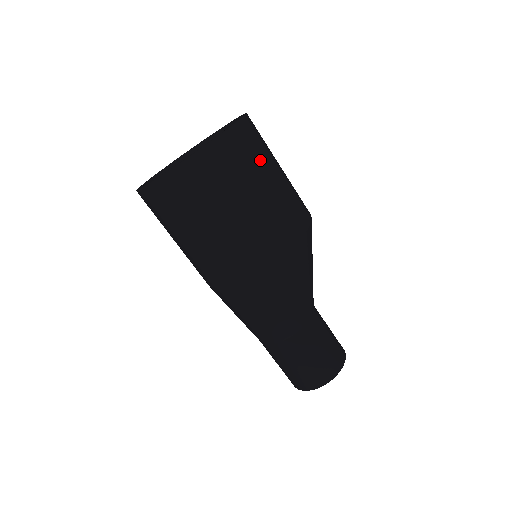
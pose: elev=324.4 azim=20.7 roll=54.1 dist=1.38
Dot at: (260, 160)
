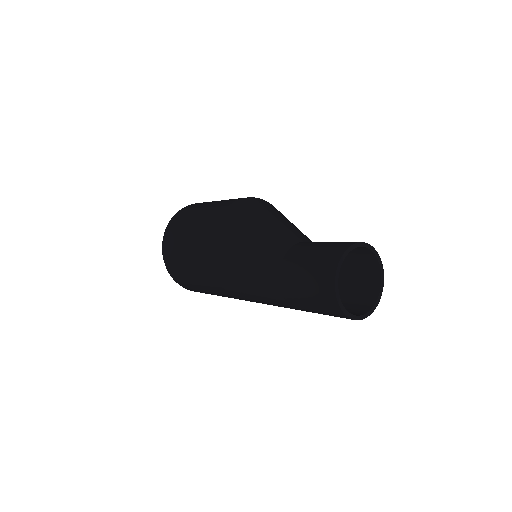
Dot at: occluded
